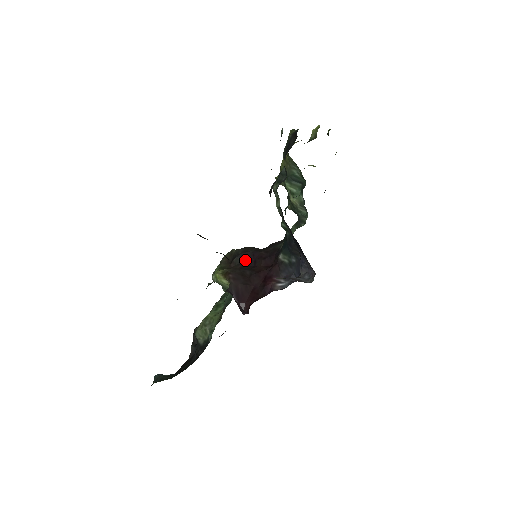
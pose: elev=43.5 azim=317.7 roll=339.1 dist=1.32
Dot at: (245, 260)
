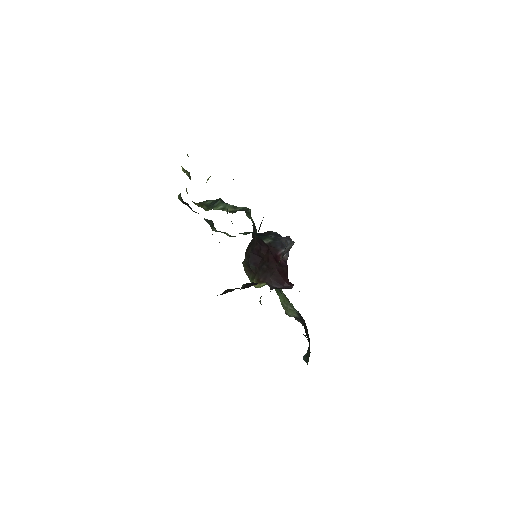
Dot at: (255, 262)
